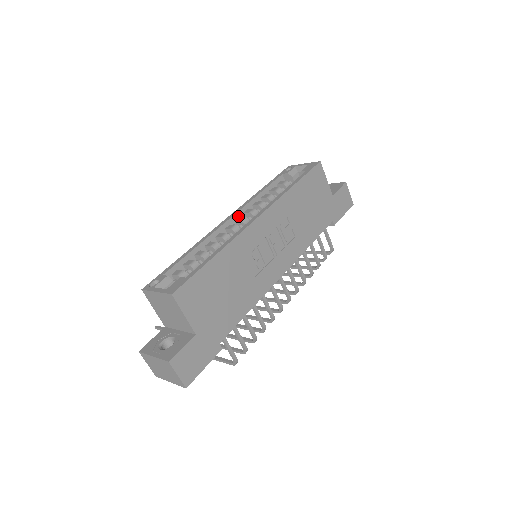
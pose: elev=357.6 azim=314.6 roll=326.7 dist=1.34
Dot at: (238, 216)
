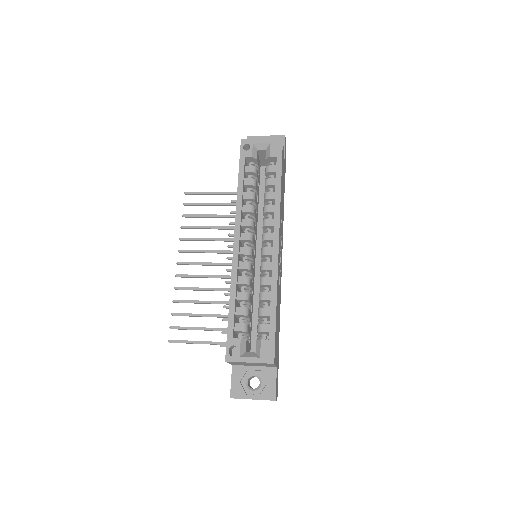
Dot at: (240, 233)
